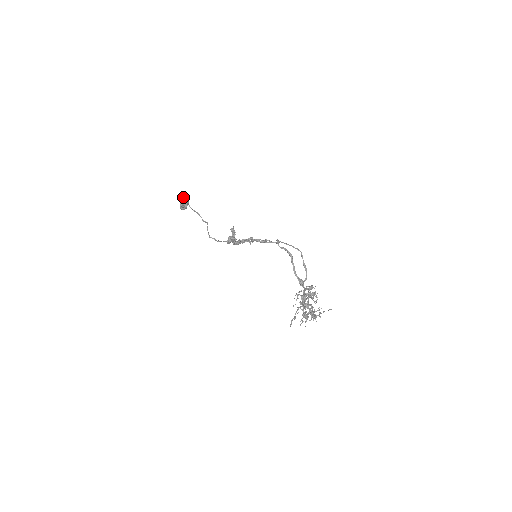
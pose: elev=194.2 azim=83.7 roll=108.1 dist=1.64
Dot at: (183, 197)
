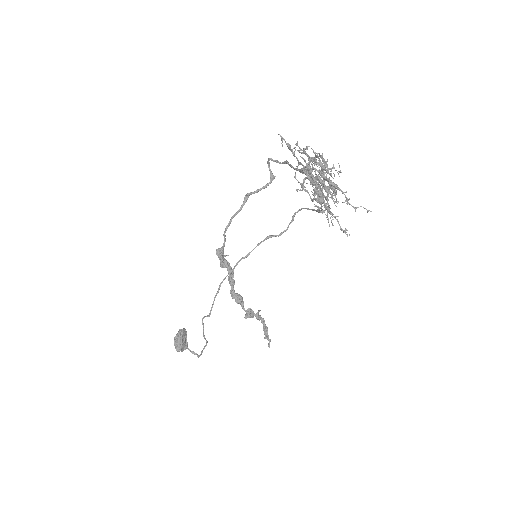
Dot at: occluded
